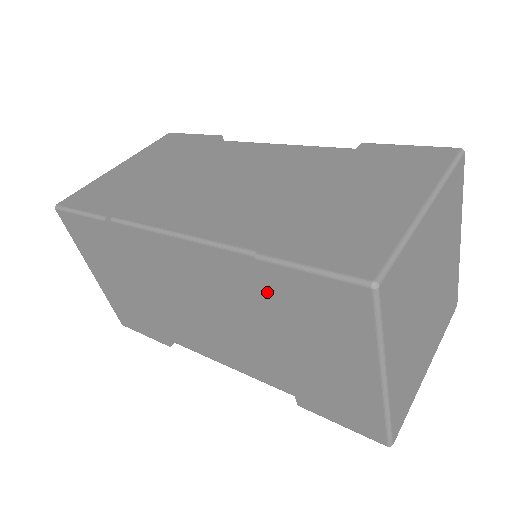
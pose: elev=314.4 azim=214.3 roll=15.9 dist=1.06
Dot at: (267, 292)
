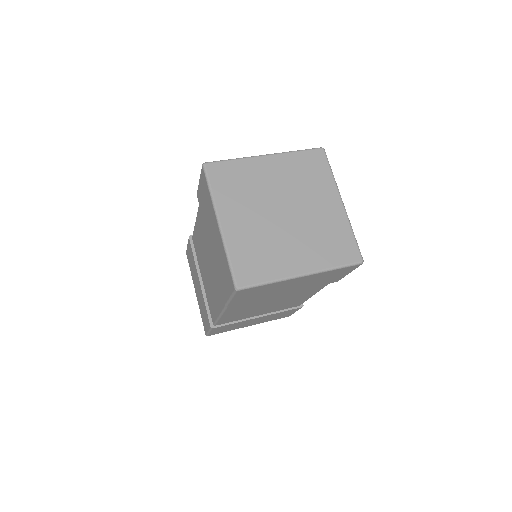
Dot at: (201, 212)
